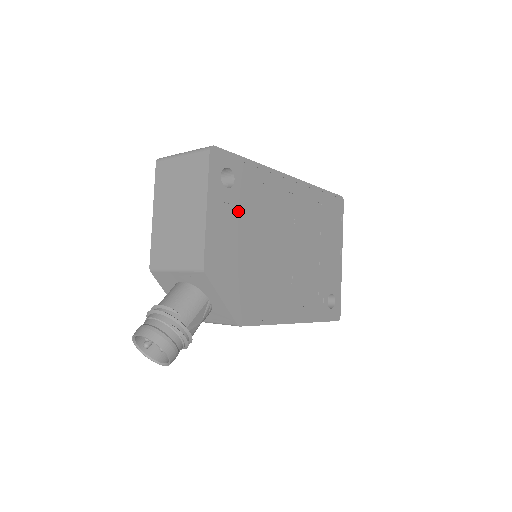
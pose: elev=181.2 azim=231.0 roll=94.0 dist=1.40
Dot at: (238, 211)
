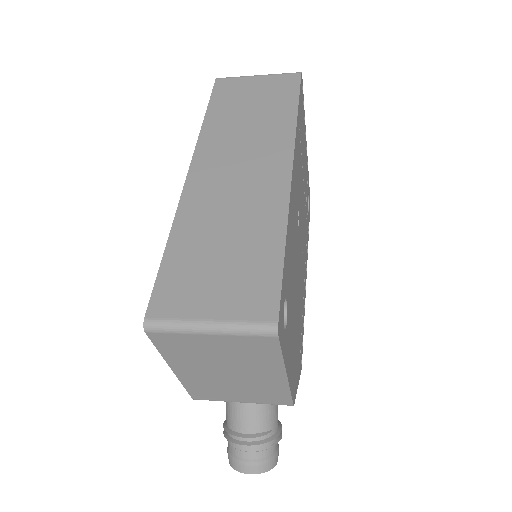
Dot at: (290, 313)
